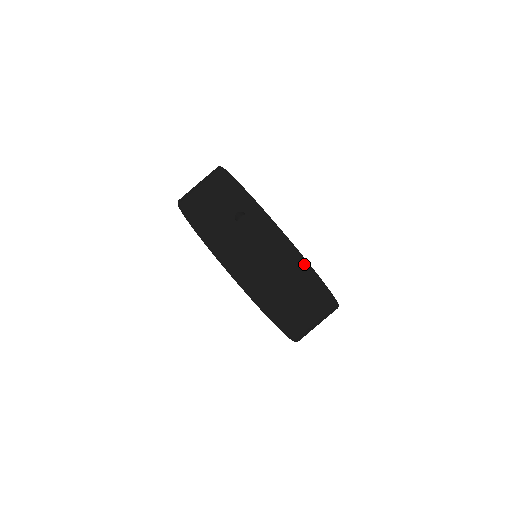
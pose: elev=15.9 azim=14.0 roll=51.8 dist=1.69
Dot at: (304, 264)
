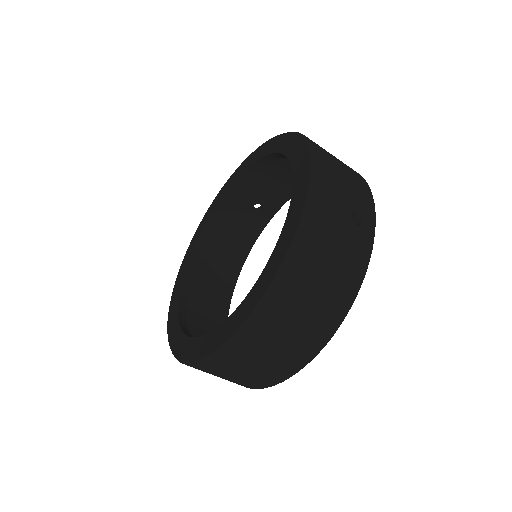
Dot at: (337, 325)
